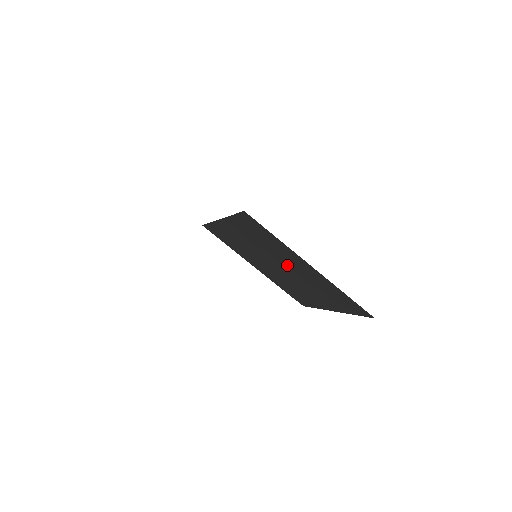
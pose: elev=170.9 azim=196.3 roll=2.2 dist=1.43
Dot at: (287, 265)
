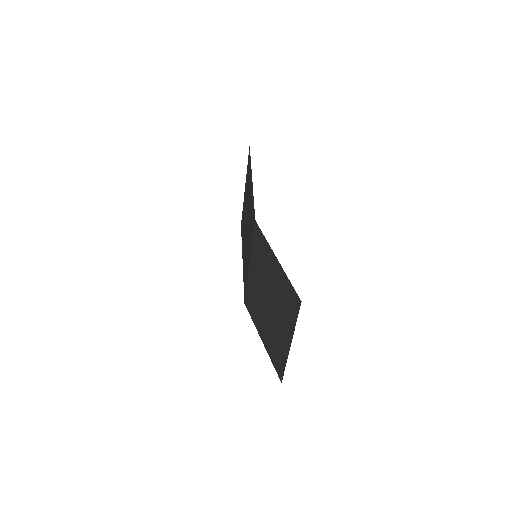
Dot at: (276, 315)
